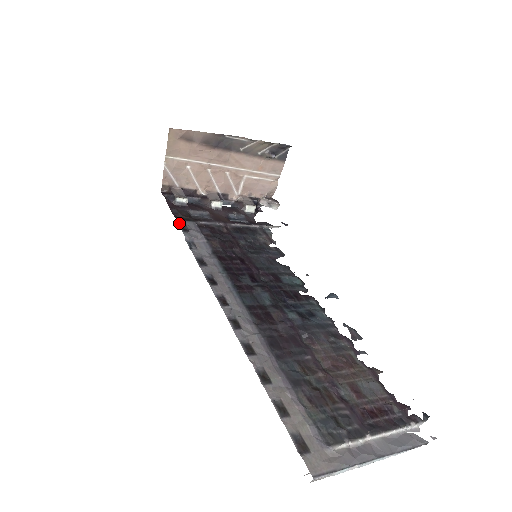
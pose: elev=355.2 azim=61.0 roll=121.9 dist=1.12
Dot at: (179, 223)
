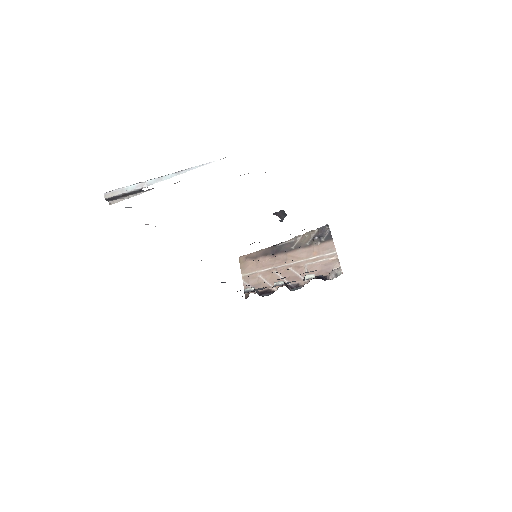
Dot at: occluded
